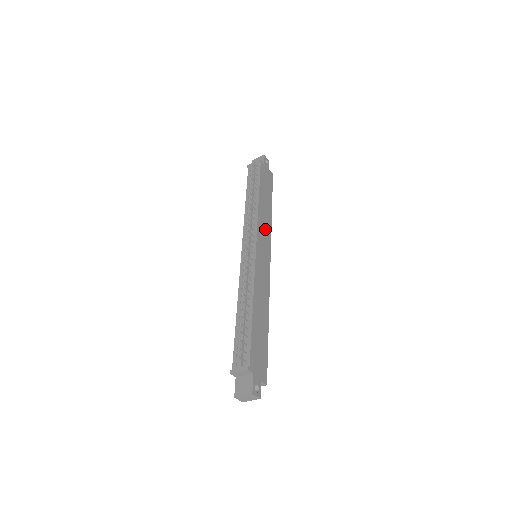
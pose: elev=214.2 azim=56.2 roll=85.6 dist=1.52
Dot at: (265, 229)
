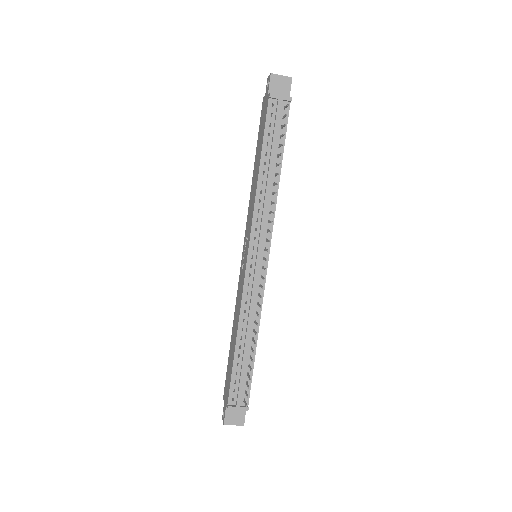
Dot at: occluded
